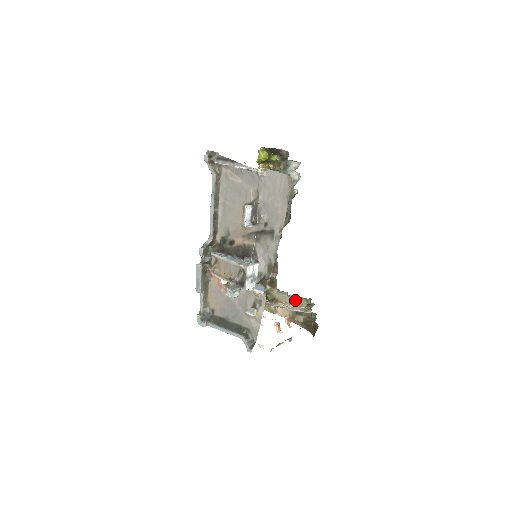
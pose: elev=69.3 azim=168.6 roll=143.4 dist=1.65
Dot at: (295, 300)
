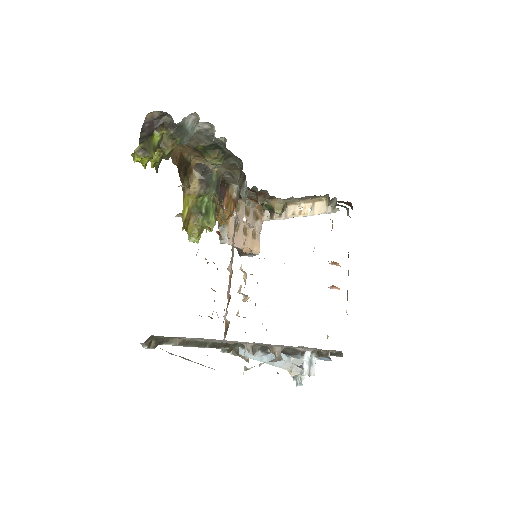
Dot at: (308, 198)
